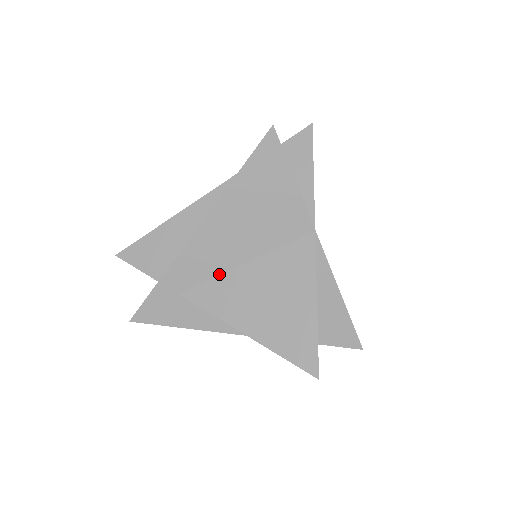
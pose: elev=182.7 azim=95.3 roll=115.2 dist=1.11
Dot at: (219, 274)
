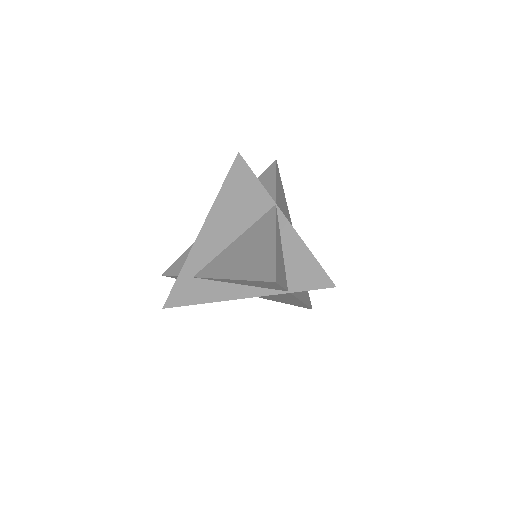
Dot at: (218, 254)
